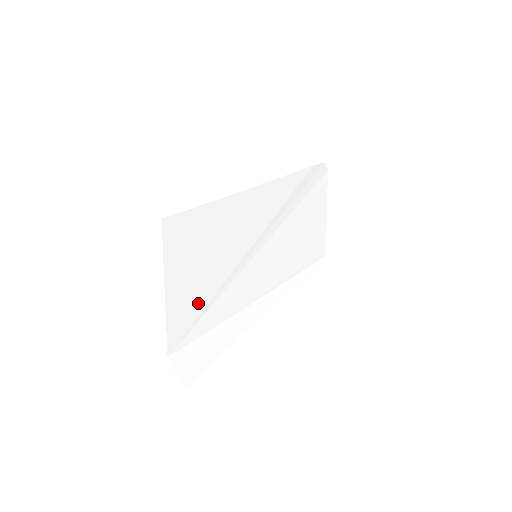
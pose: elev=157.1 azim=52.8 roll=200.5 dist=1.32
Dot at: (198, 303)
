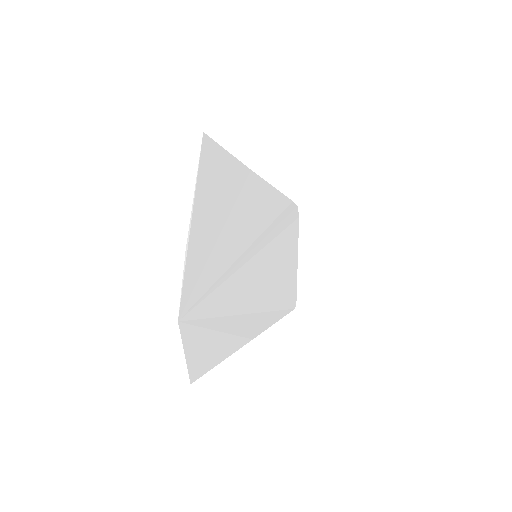
Dot at: (212, 269)
